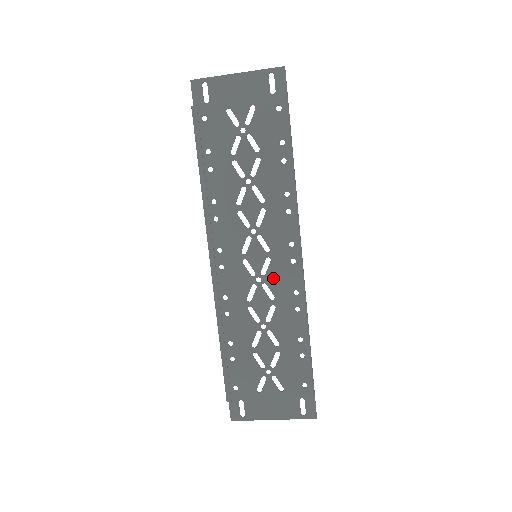
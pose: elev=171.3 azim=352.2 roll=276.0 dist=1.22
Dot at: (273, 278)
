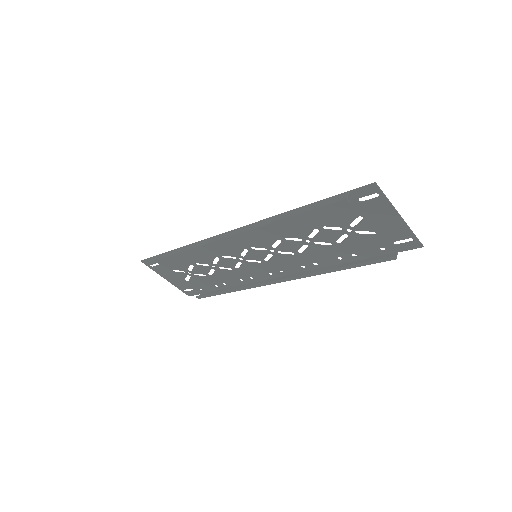
Dot at: (250, 266)
